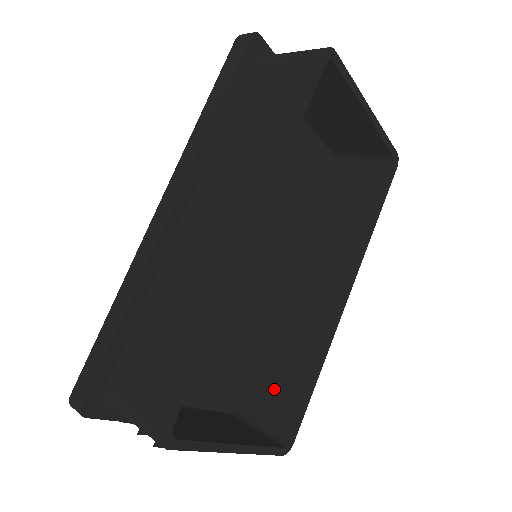
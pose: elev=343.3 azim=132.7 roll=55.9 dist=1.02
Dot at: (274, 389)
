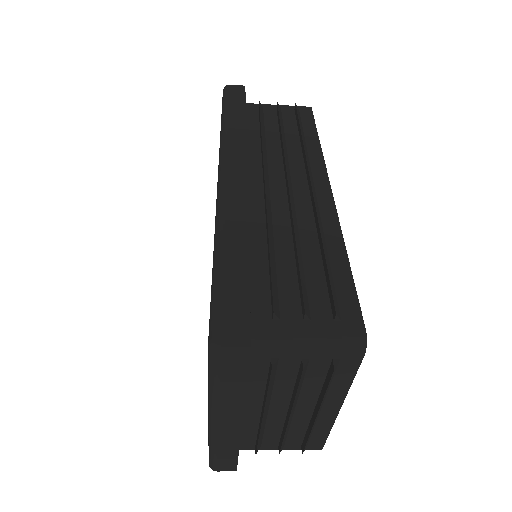
Dot at: occluded
